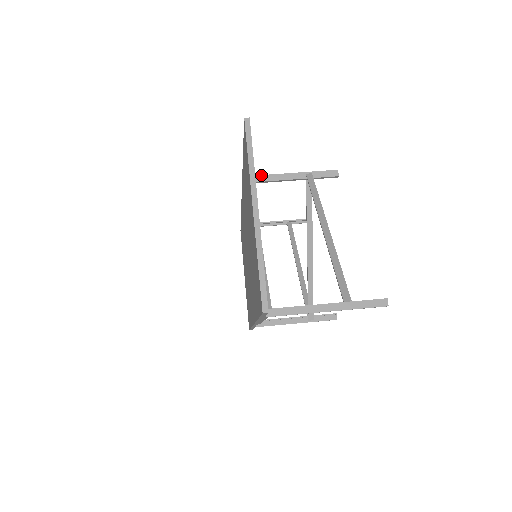
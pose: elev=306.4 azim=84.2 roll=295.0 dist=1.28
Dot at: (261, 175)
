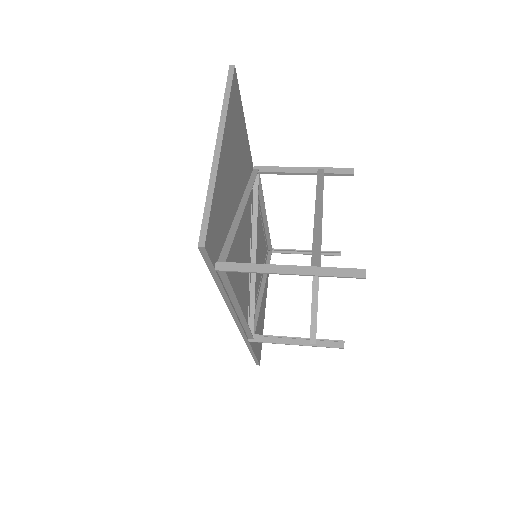
Dot at: (269, 166)
